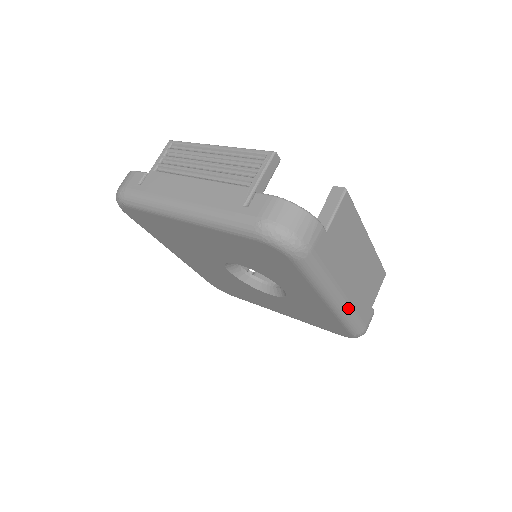
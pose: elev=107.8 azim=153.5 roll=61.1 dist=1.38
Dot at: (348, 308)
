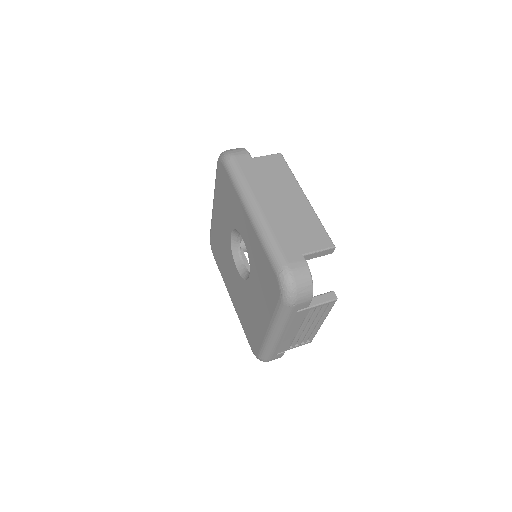
Dot at: (264, 223)
